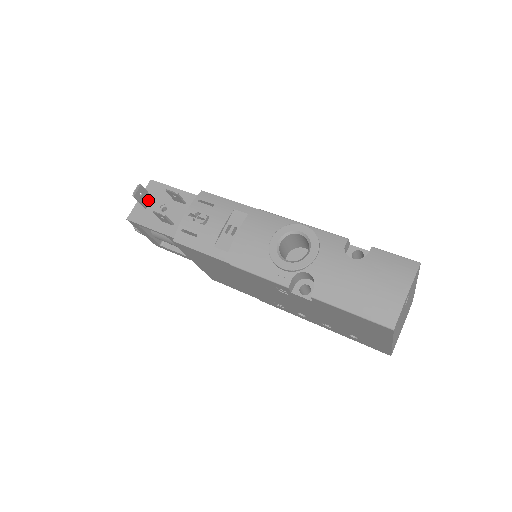
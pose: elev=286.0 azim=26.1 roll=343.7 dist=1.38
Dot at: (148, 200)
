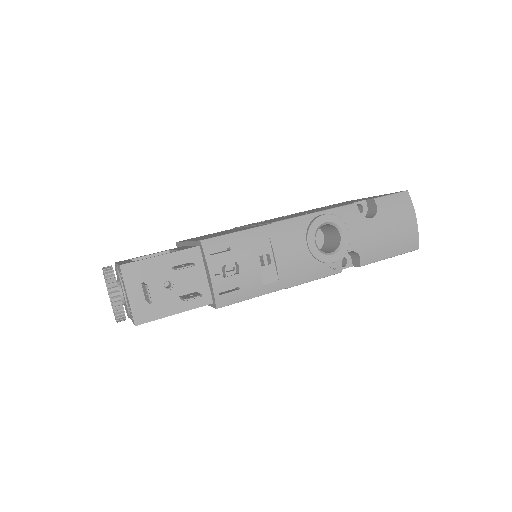
Dot at: occluded
